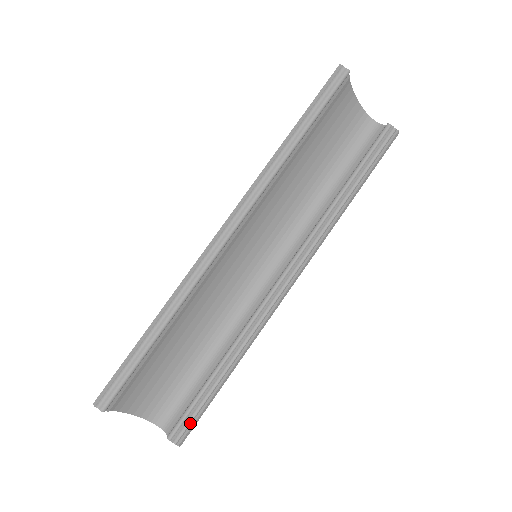
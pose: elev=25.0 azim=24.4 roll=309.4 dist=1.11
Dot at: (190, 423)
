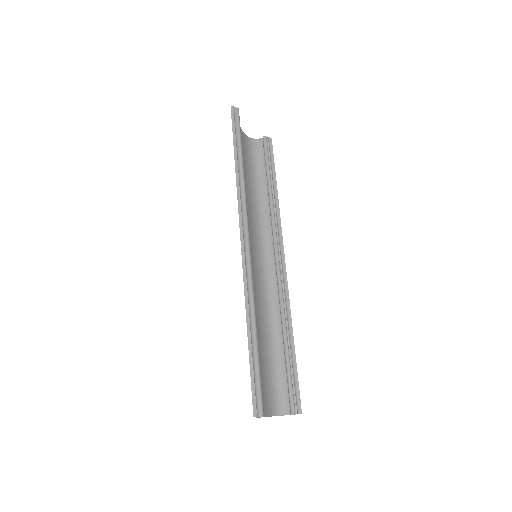
Dot at: (297, 393)
